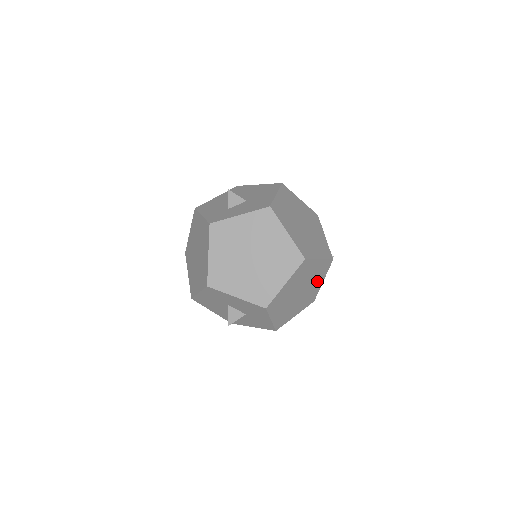
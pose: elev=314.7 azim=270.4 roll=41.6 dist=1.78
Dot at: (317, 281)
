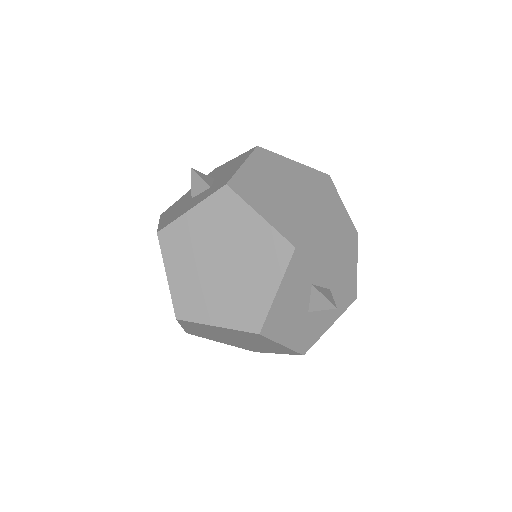
Dot at: occluded
